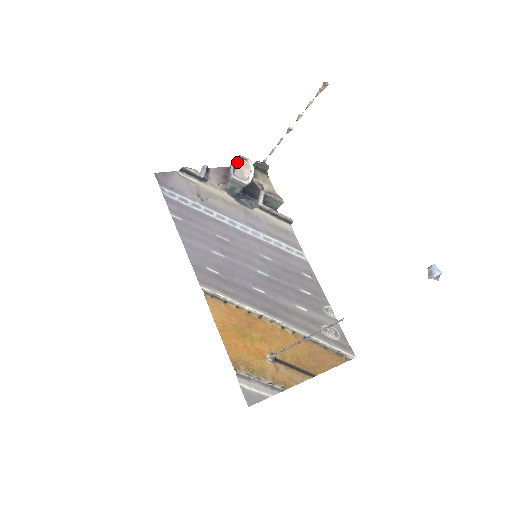
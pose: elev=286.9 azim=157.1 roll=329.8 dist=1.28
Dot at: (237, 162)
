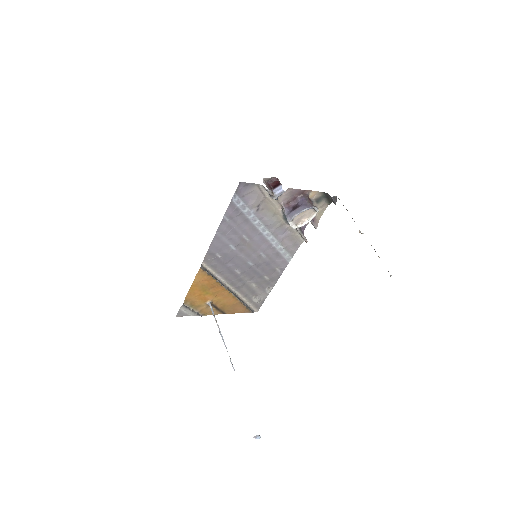
Dot at: (306, 210)
